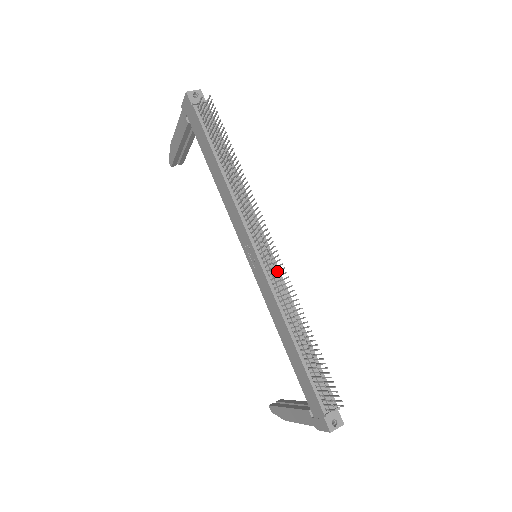
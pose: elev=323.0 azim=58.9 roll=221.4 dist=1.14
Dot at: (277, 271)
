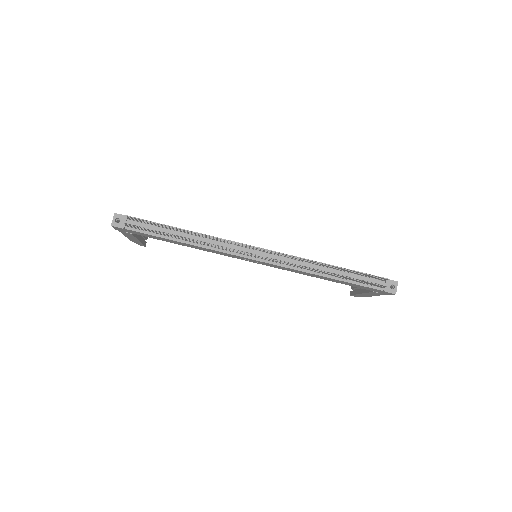
Dot at: (277, 255)
